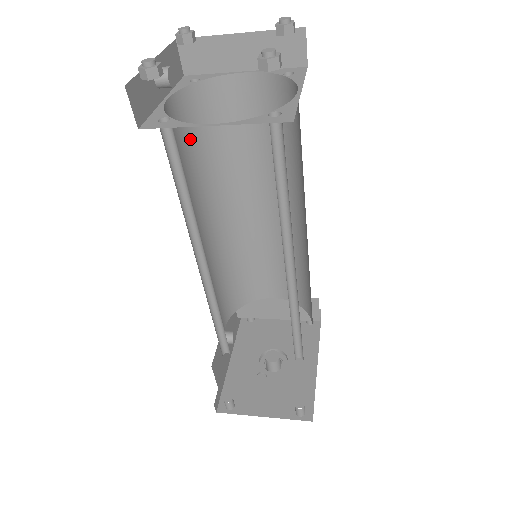
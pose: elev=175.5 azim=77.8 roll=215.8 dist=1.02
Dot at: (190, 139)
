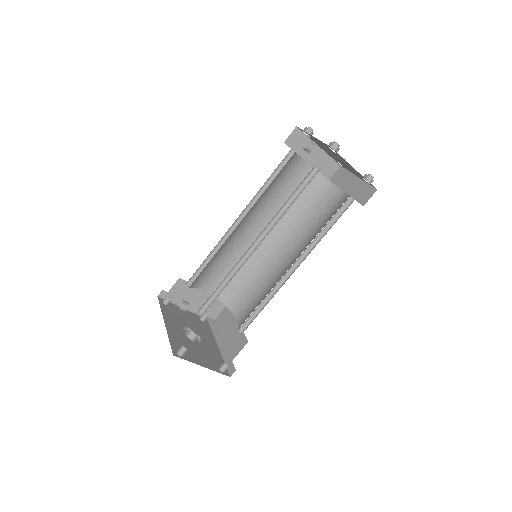
Dot at: occluded
